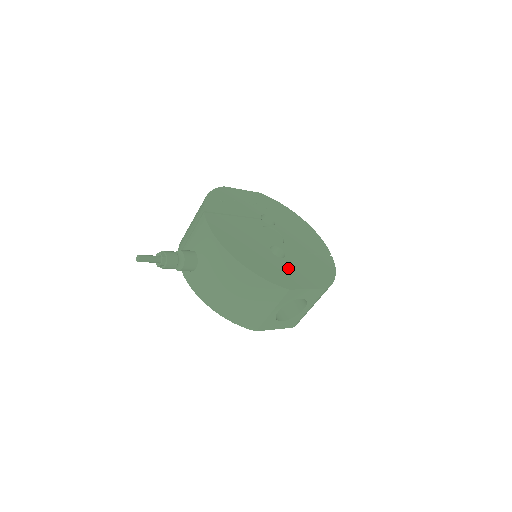
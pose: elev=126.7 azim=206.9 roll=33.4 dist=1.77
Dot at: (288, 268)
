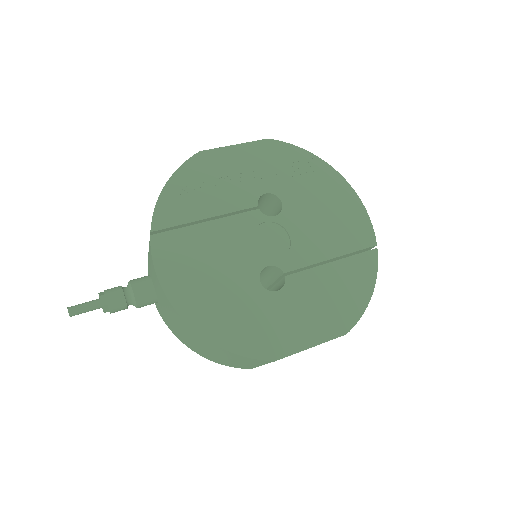
Dot at: (283, 311)
